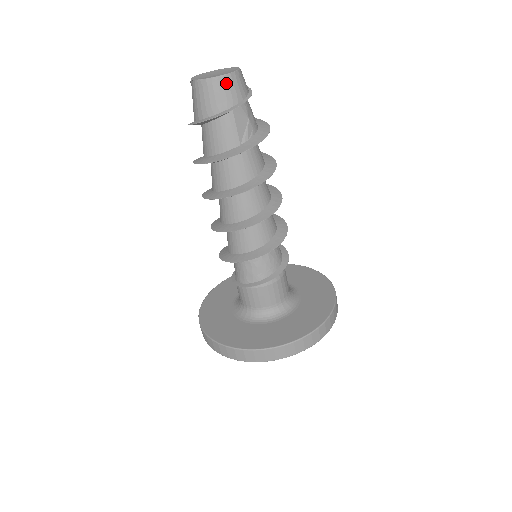
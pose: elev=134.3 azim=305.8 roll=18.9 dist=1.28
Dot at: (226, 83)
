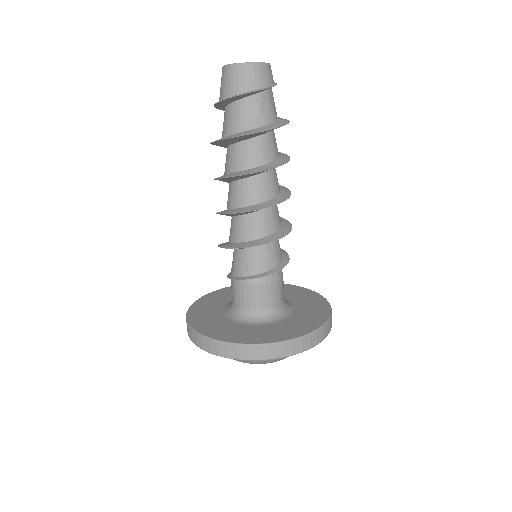
Dot at: (242, 71)
